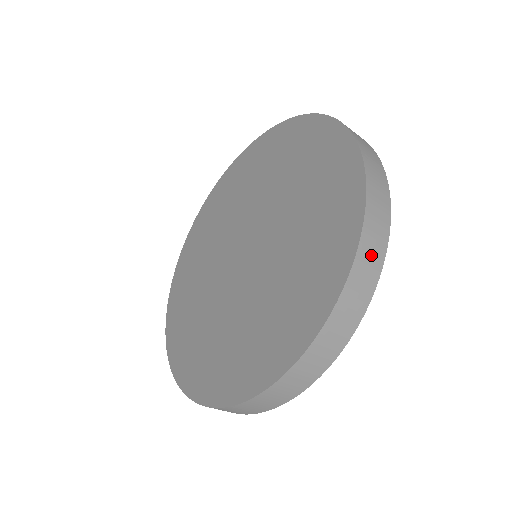
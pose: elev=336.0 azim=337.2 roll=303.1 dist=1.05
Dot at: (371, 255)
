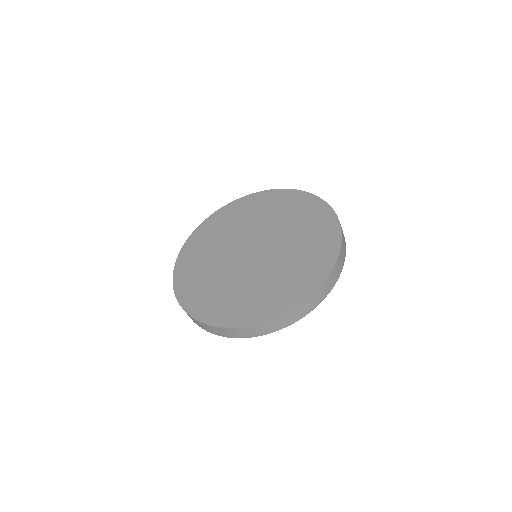
Dot at: (325, 289)
